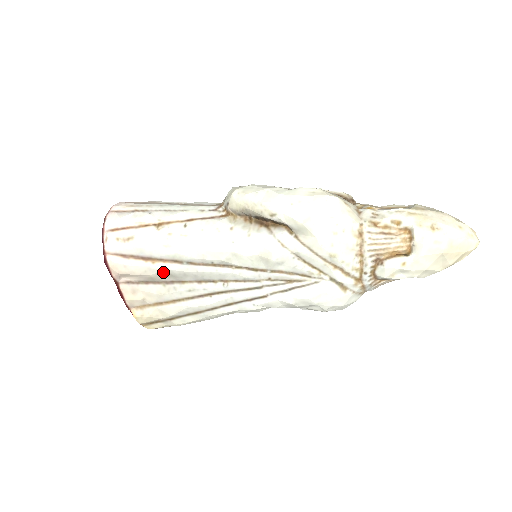
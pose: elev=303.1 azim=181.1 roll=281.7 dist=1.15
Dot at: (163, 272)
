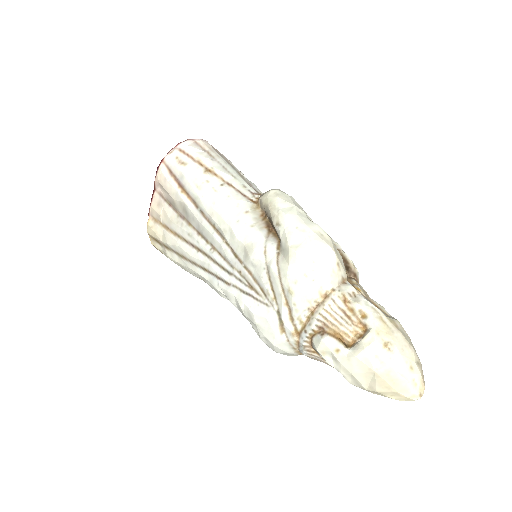
Dot at: (183, 204)
